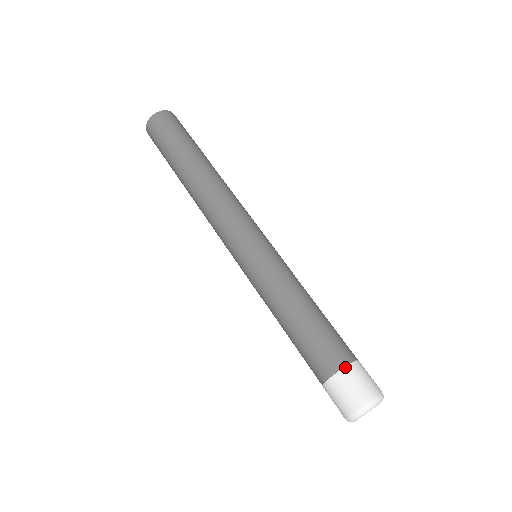
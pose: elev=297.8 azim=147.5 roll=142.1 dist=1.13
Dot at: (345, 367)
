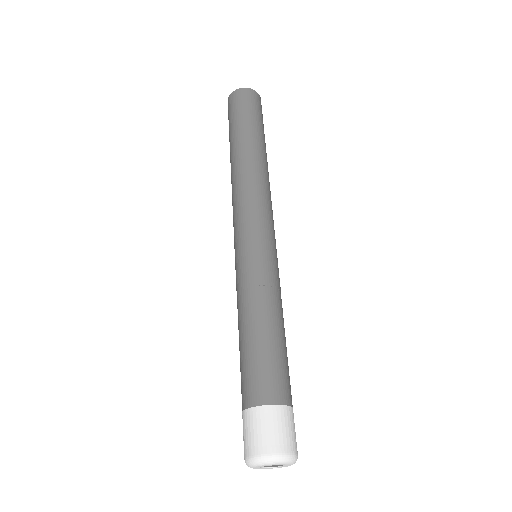
Dot at: (276, 405)
